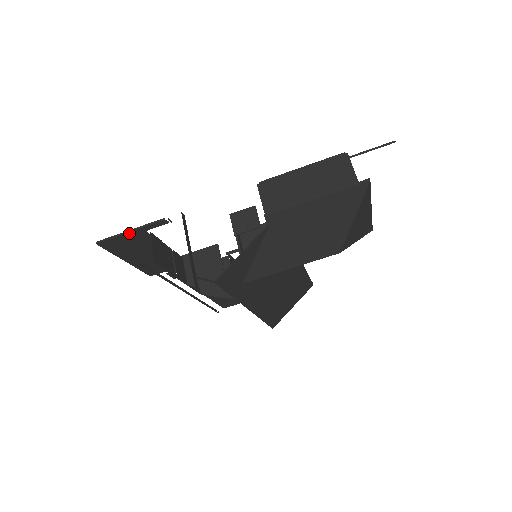
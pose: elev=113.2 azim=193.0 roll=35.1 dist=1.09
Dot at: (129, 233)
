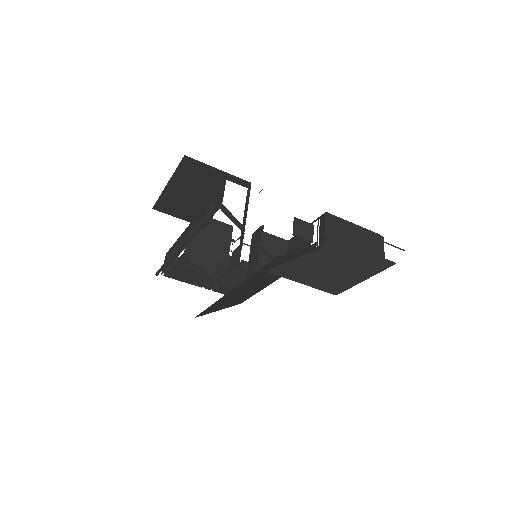
Dot at: (216, 171)
